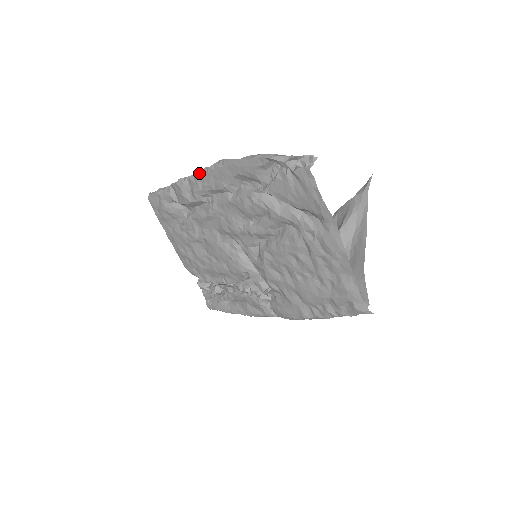
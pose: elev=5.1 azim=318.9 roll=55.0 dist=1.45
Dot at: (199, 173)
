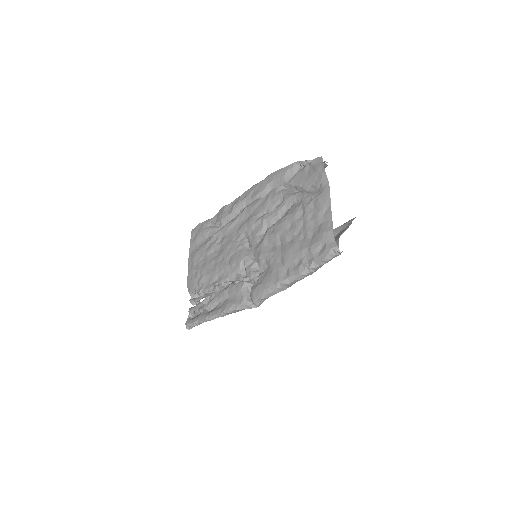
Dot at: (244, 192)
